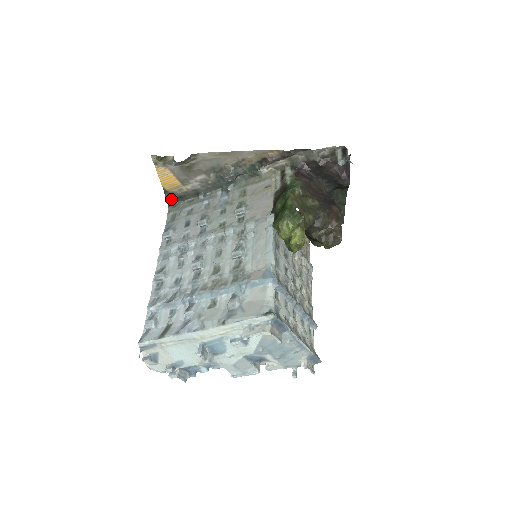
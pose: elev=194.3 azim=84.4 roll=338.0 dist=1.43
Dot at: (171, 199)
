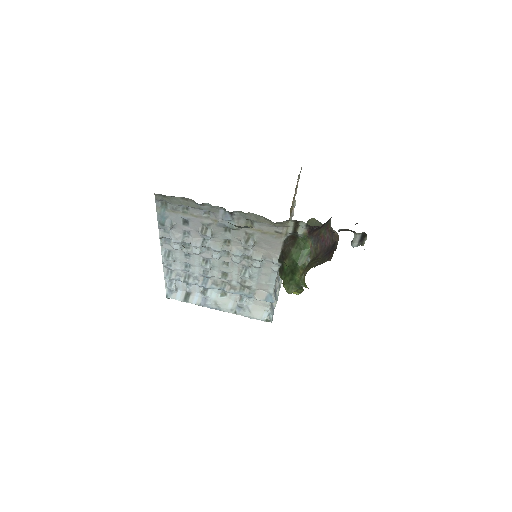
Dot at: occluded
